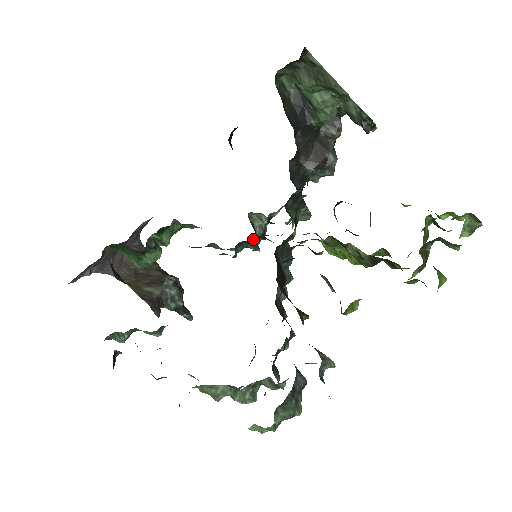
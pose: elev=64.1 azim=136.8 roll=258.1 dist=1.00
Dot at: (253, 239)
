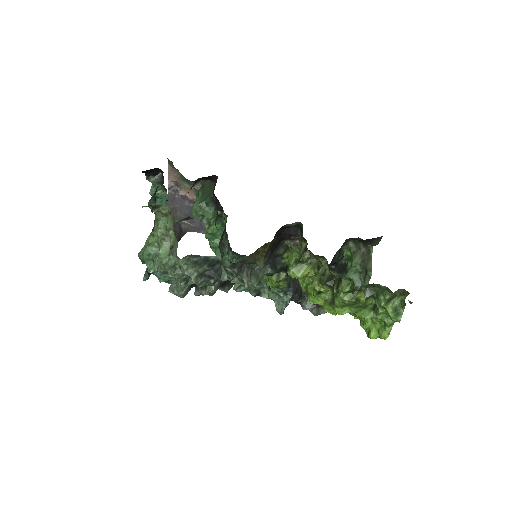
Dot at: occluded
